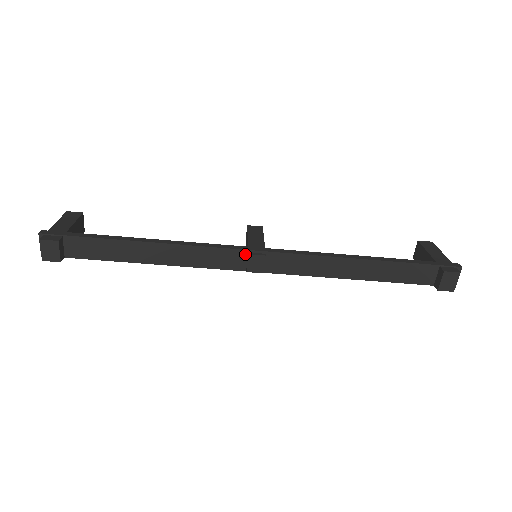
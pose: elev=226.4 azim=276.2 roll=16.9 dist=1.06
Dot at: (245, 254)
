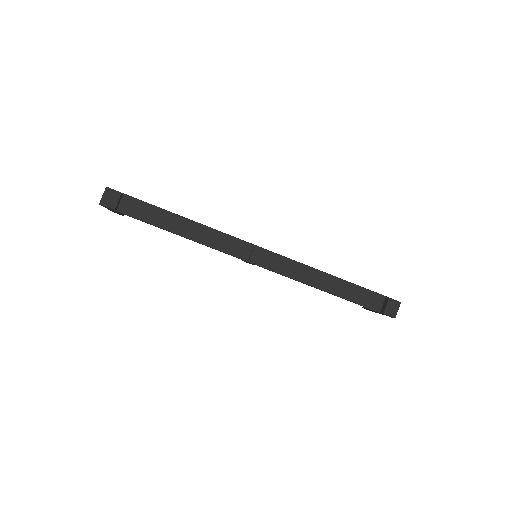
Dot at: (251, 247)
